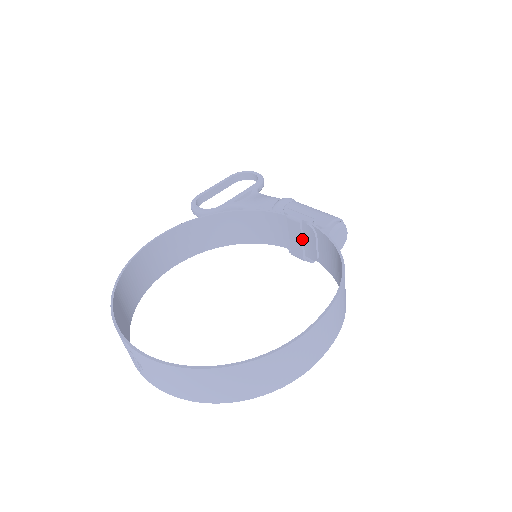
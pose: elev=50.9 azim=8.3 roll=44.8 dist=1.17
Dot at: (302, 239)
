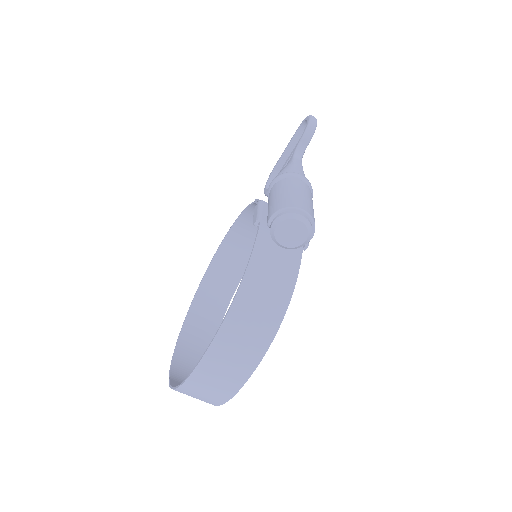
Dot at: occluded
